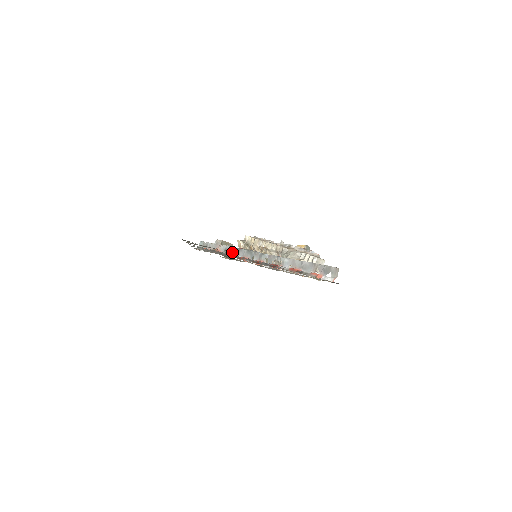
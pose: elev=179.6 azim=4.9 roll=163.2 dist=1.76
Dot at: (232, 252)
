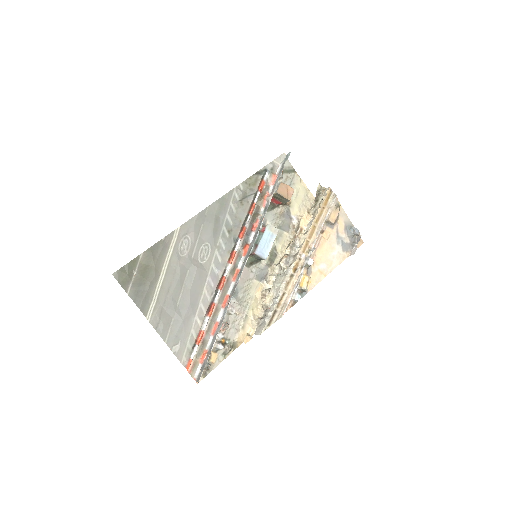
Dot at: (259, 223)
